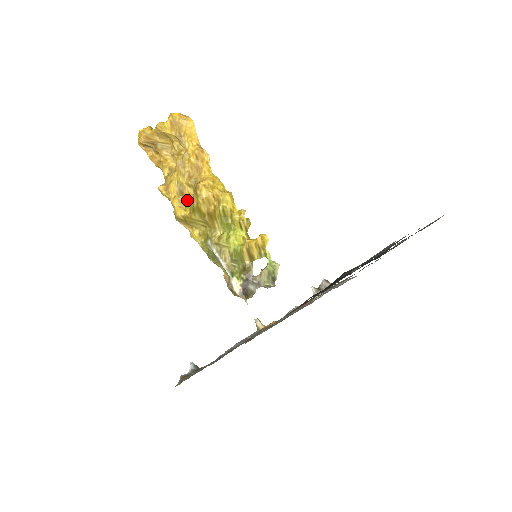
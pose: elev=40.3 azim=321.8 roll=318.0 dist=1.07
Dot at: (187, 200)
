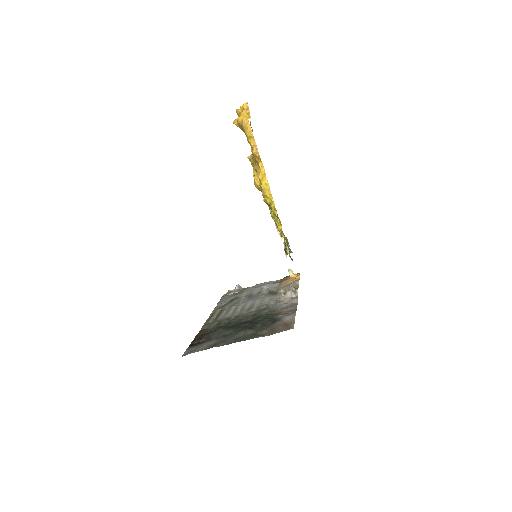
Dot at: occluded
